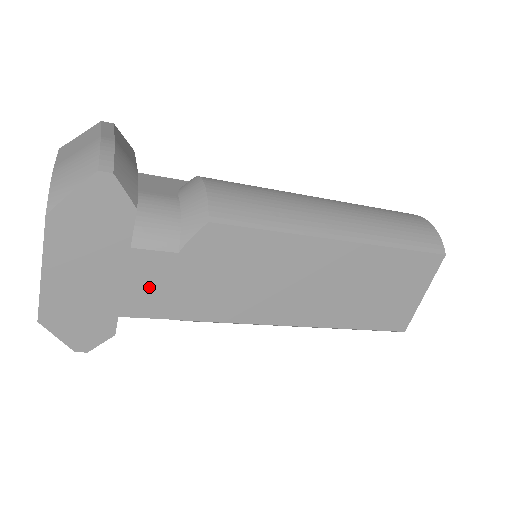
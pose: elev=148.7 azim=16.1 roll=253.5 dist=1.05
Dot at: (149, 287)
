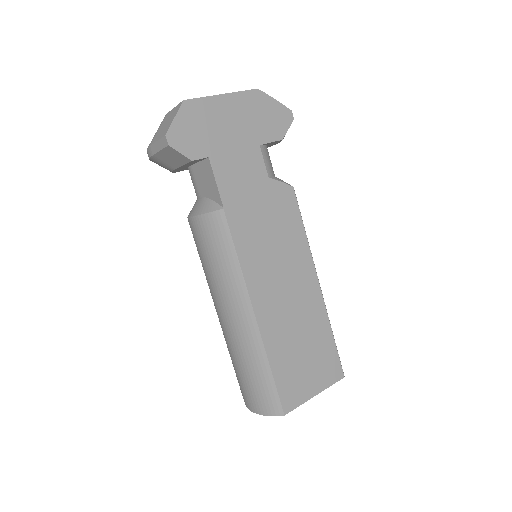
Dot at: (239, 169)
